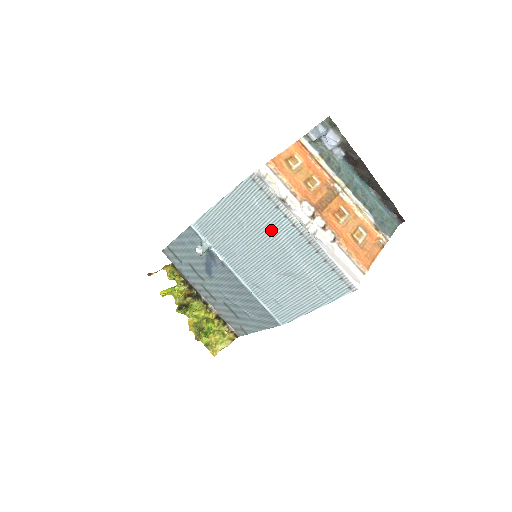
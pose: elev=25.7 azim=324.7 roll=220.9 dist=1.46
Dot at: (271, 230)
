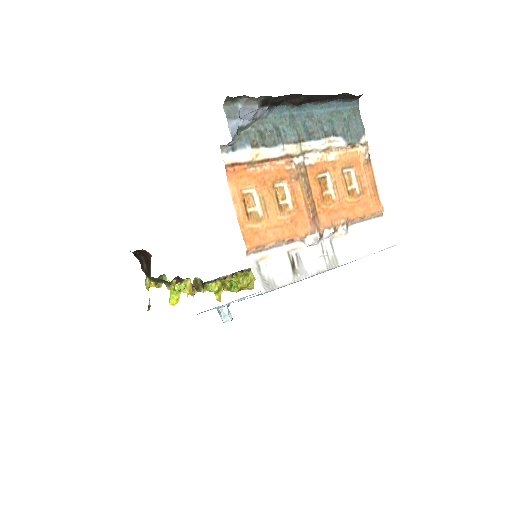
Dot at: occluded
